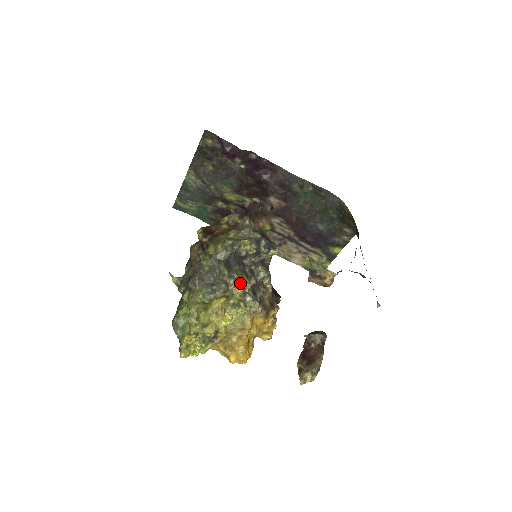
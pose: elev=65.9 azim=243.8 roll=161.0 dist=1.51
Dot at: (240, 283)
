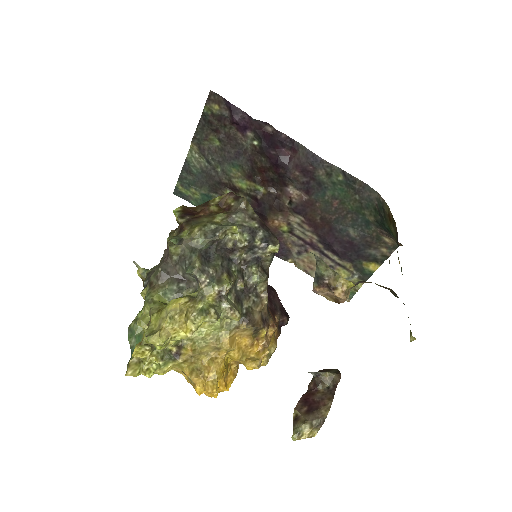
Dot at: (215, 282)
